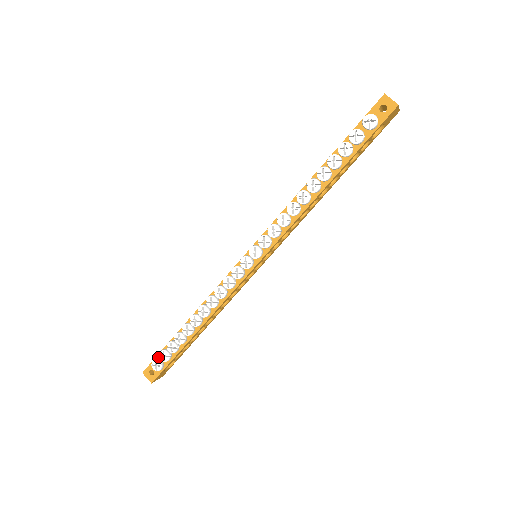
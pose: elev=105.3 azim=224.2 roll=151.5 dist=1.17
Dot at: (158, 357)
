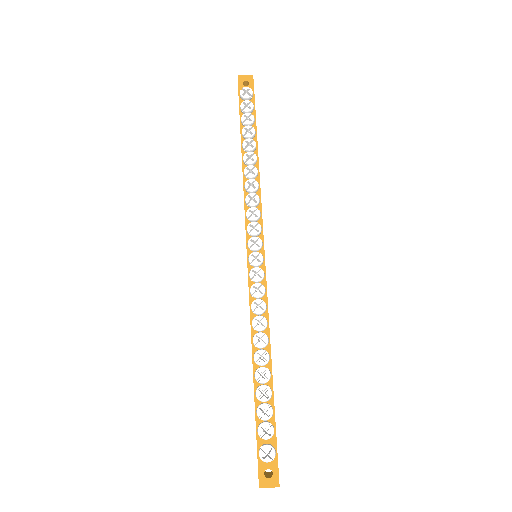
Dot at: (259, 447)
